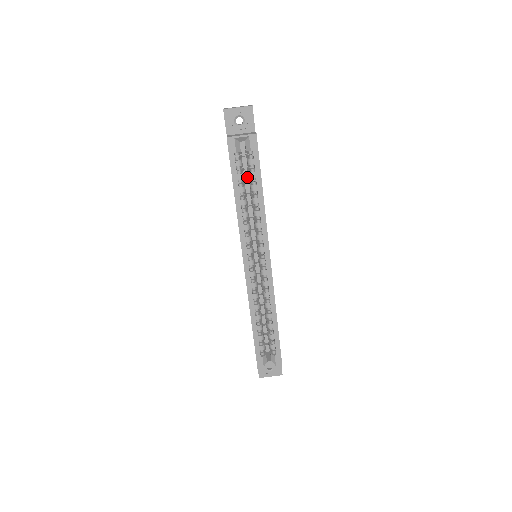
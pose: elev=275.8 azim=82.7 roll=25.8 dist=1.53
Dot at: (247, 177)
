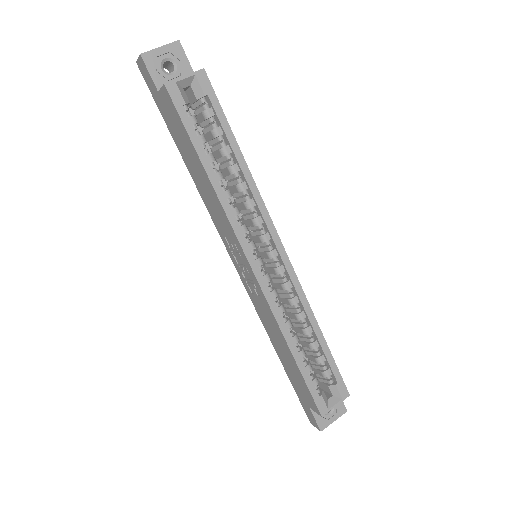
Dot at: occluded
